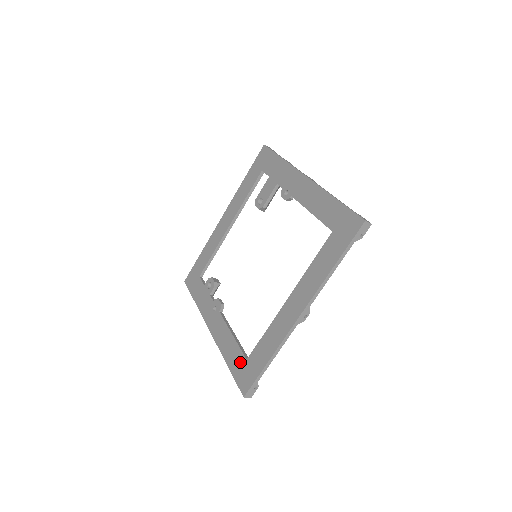
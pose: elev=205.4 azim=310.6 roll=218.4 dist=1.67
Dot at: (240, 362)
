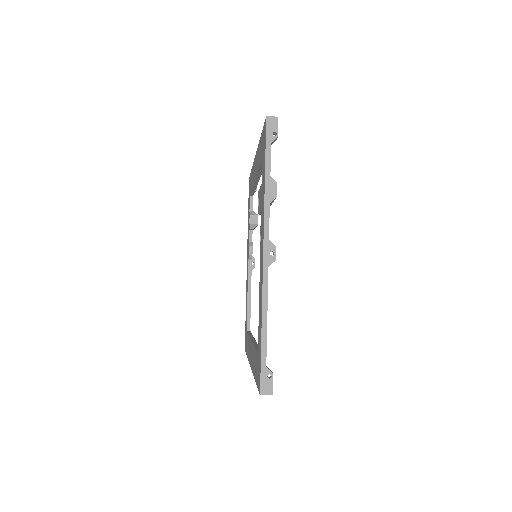
Dot at: (246, 325)
